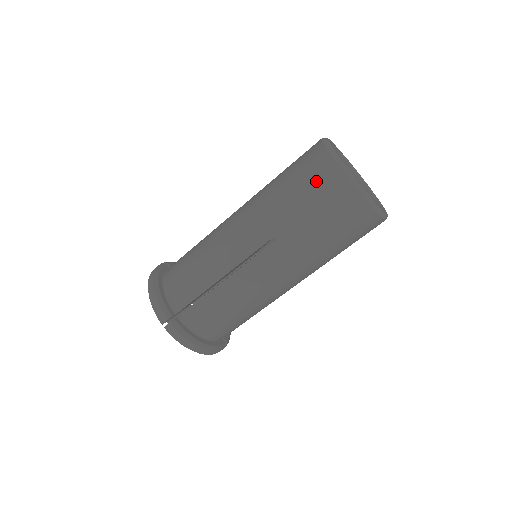
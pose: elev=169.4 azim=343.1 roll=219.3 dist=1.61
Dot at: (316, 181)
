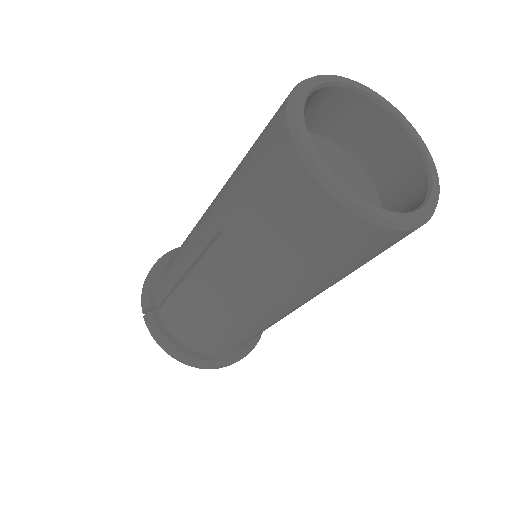
Dot at: (263, 145)
